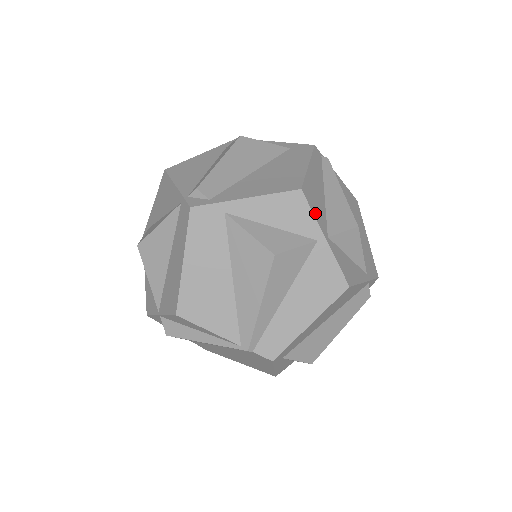
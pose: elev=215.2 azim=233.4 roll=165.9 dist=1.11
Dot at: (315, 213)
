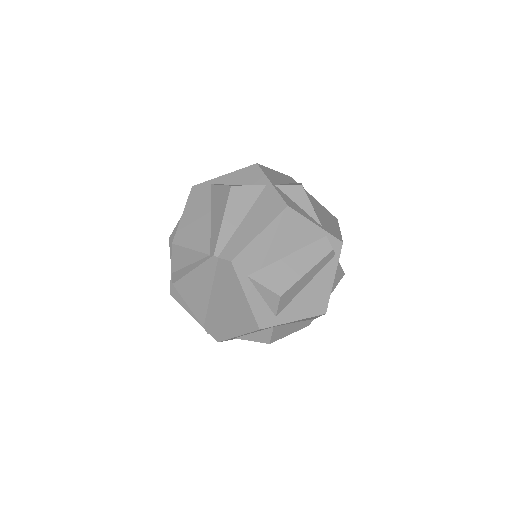
Dot at: (266, 174)
